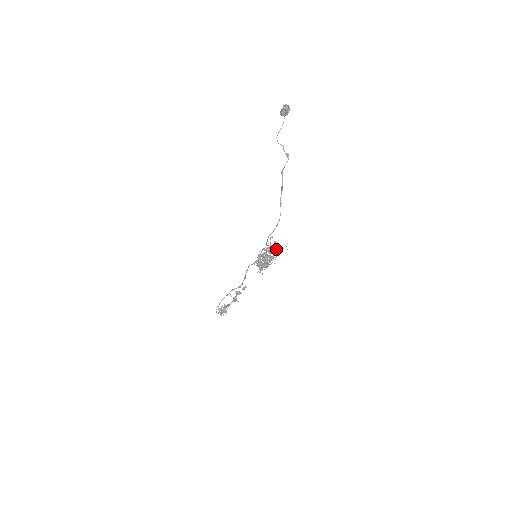
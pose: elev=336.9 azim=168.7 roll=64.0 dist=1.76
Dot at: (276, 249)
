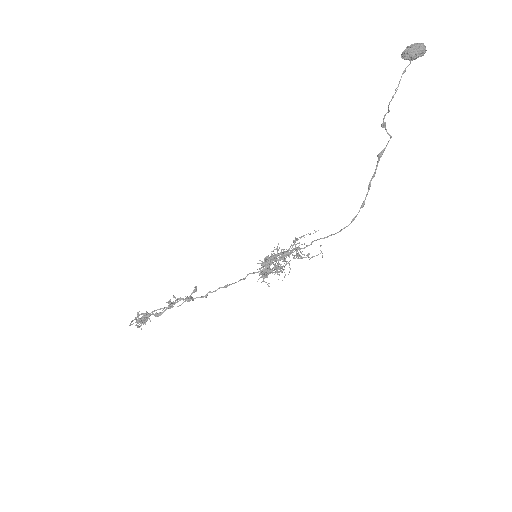
Dot at: (308, 256)
